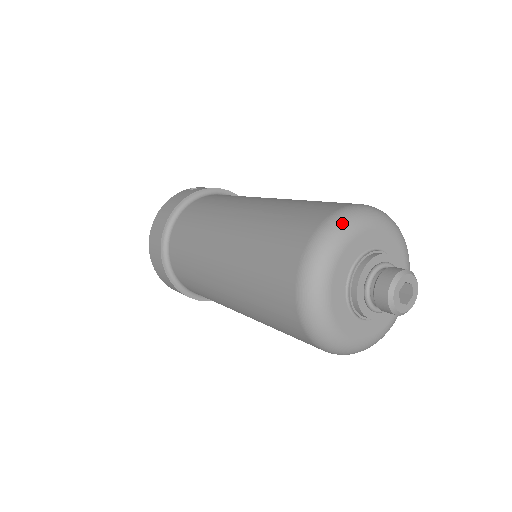
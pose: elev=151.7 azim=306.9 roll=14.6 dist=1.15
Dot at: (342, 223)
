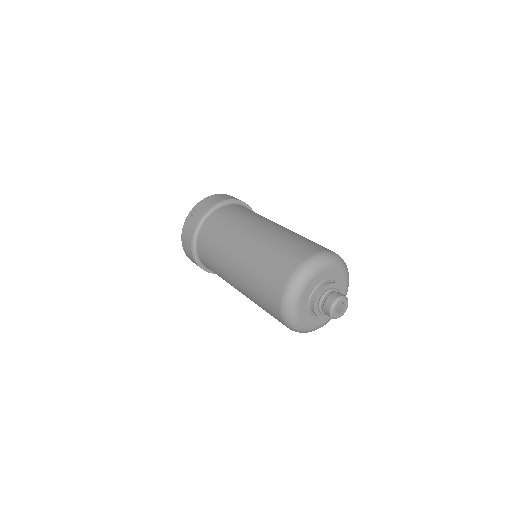
Dot at: (293, 291)
